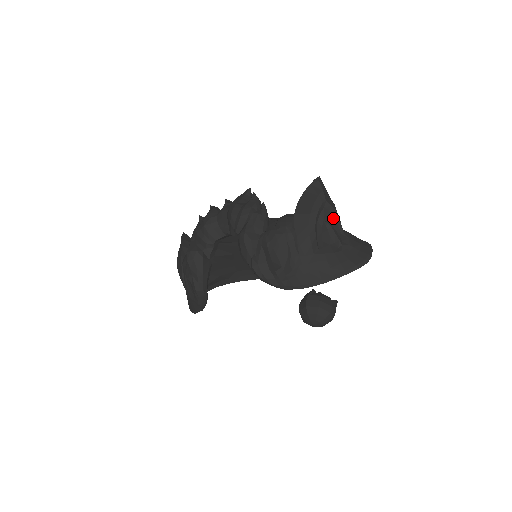
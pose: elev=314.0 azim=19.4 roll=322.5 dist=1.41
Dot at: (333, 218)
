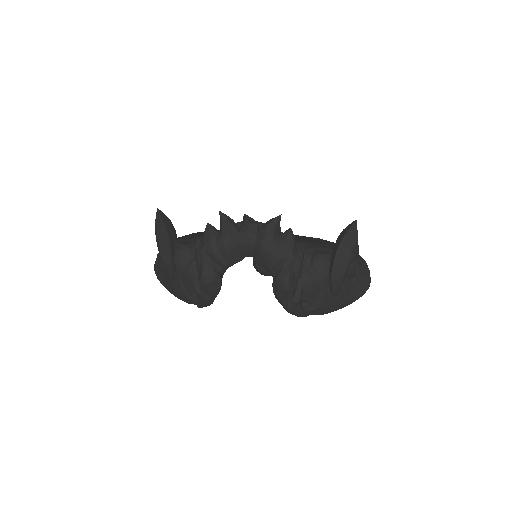
Dot at: (355, 255)
